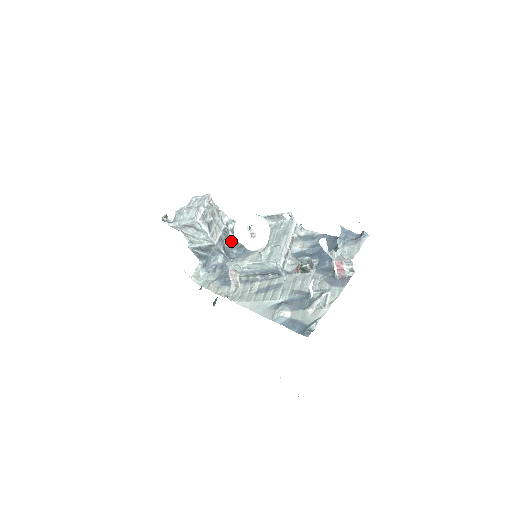
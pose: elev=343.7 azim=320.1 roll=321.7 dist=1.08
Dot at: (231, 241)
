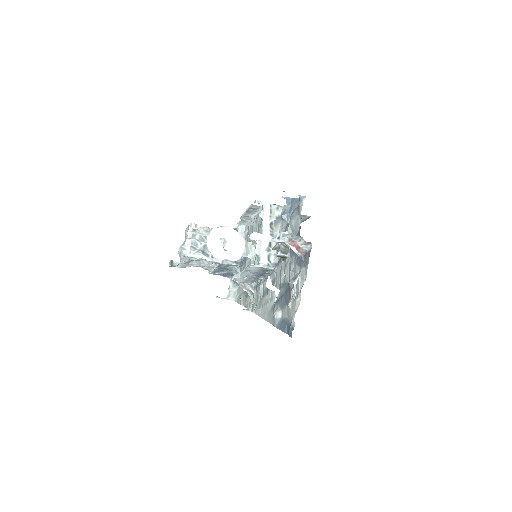
Dot at: occluded
